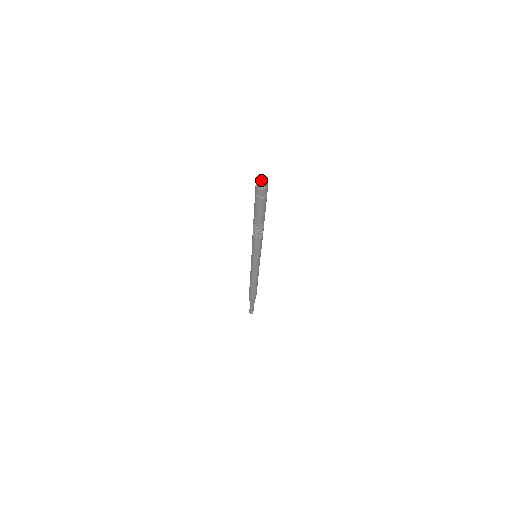
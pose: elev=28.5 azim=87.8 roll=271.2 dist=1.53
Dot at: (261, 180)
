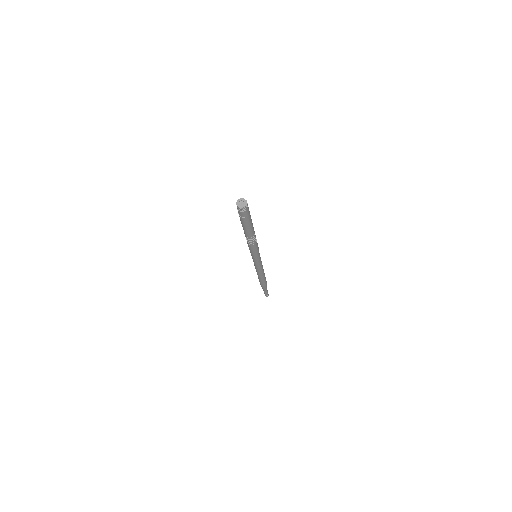
Dot at: (241, 203)
